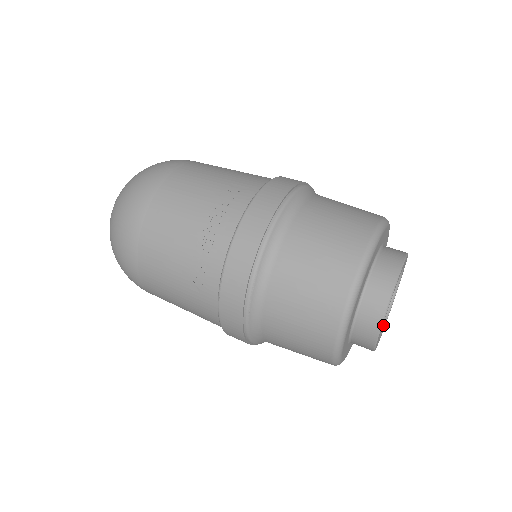
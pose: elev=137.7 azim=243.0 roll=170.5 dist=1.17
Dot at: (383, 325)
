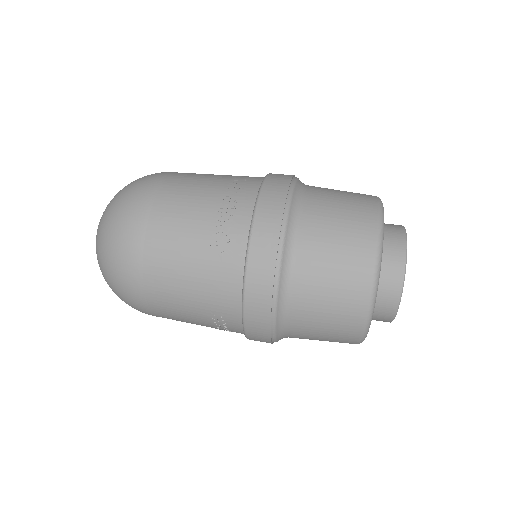
Dot at: occluded
